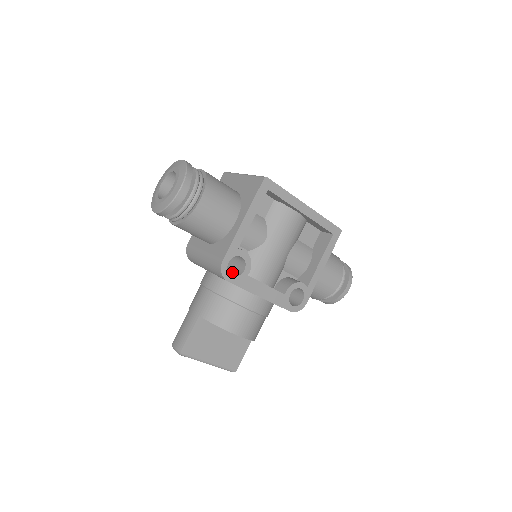
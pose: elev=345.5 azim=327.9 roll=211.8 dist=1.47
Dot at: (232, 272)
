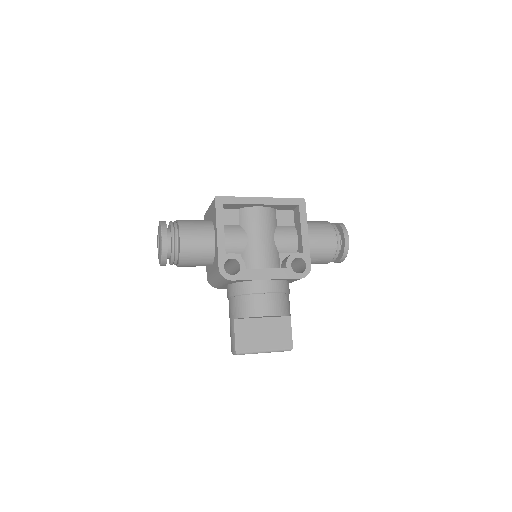
Dot at: occluded
